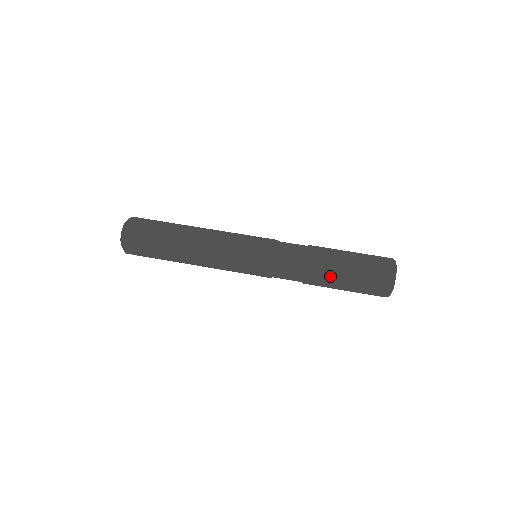
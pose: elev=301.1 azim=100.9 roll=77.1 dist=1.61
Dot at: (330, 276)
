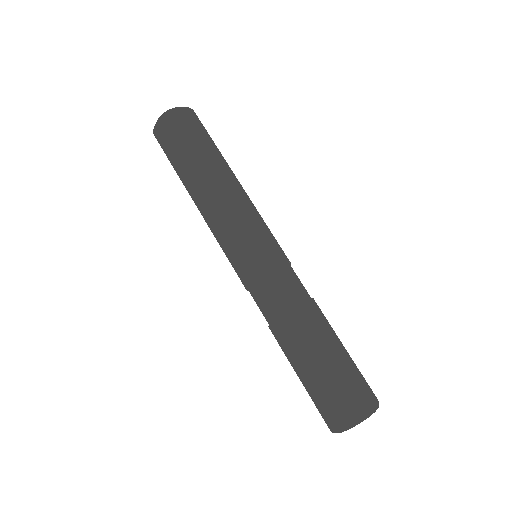
Dot at: (310, 341)
